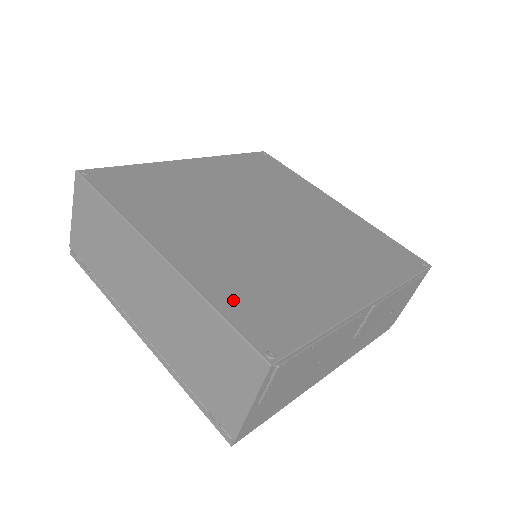
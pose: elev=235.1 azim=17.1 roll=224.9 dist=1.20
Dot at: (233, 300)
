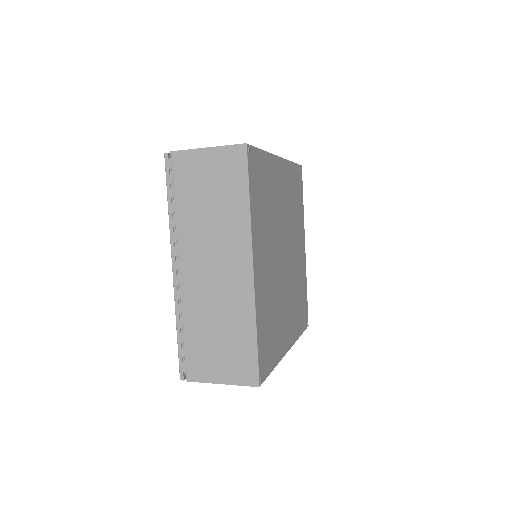
Dot at: (300, 324)
